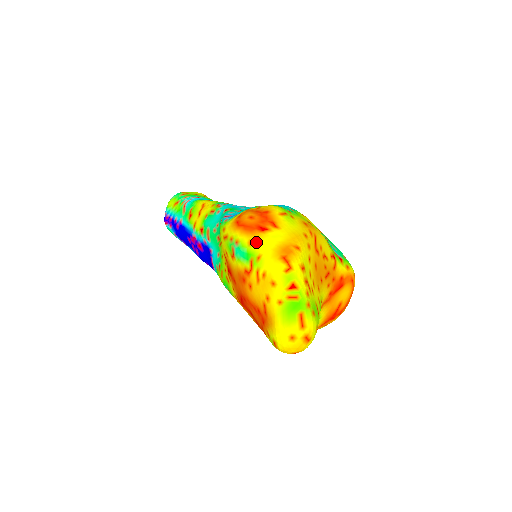
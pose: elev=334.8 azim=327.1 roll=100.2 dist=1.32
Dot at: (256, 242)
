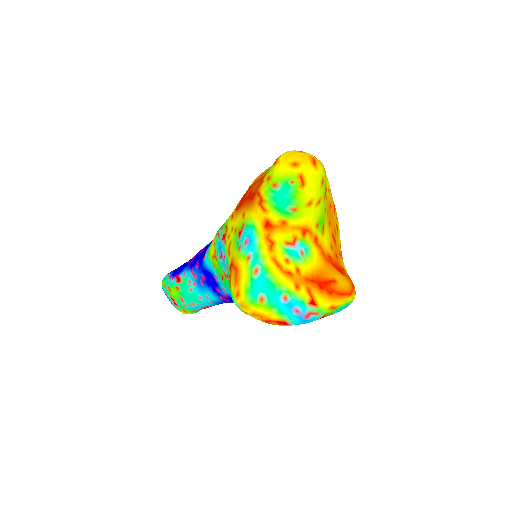
Dot at: occluded
